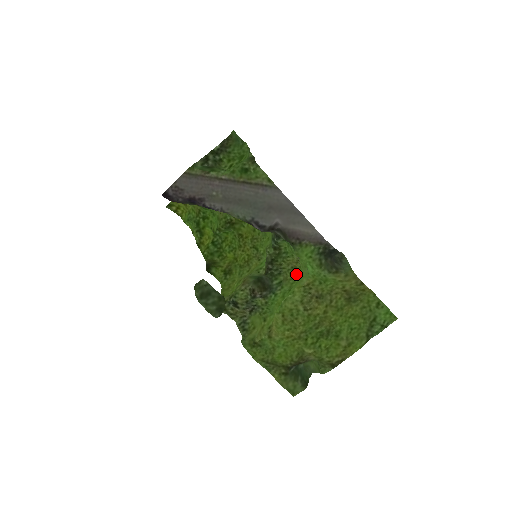
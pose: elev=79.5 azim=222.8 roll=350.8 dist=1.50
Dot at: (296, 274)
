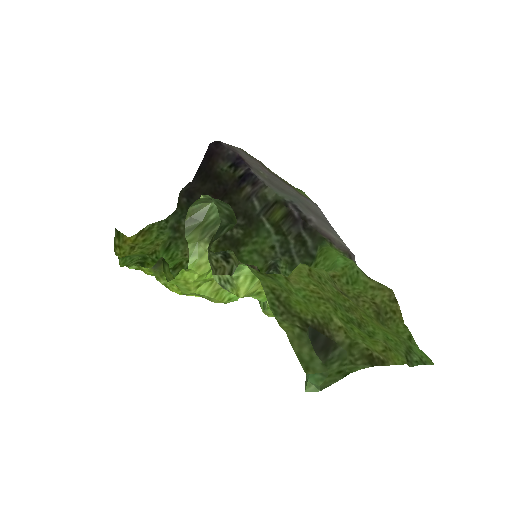
Dot at: occluded
